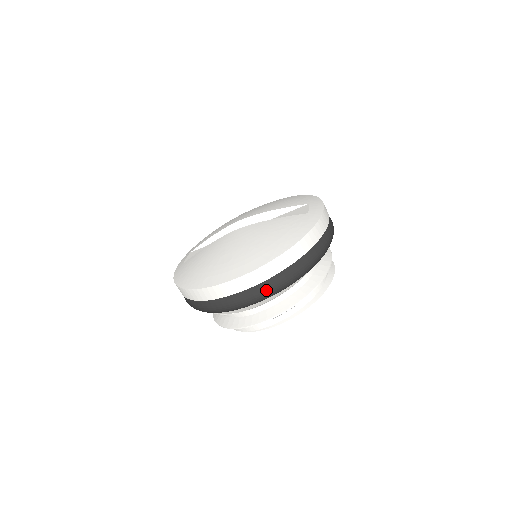
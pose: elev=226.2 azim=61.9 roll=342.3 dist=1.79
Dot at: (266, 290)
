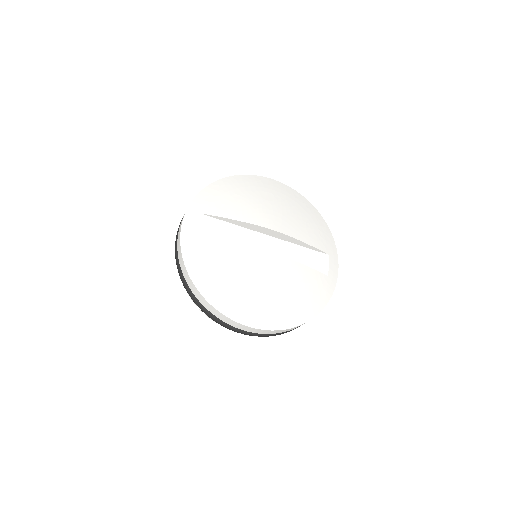
Dot at: (267, 336)
